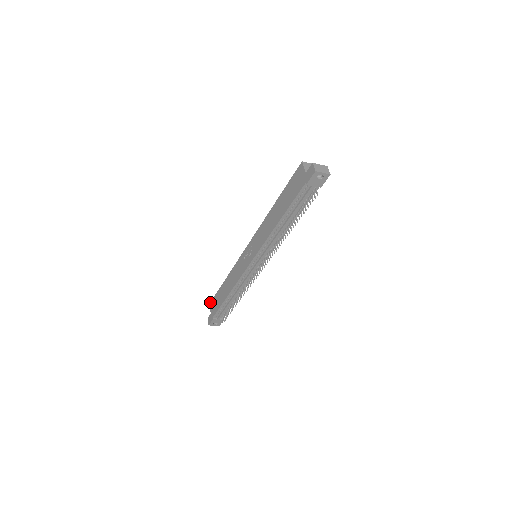
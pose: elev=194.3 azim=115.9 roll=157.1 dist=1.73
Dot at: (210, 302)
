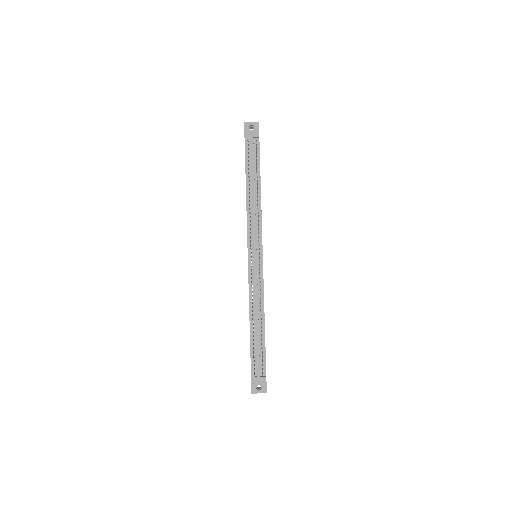
Dot at: occluded
